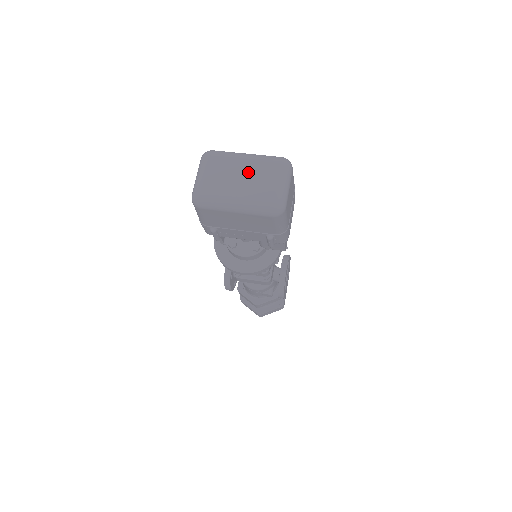
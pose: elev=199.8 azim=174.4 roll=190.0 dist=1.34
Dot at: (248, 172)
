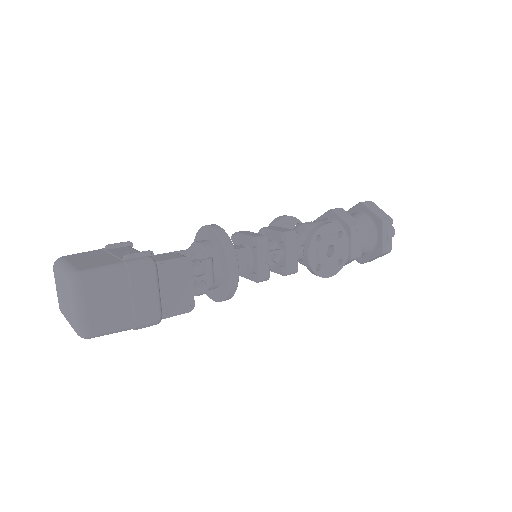
Dot at: (63, 292)
